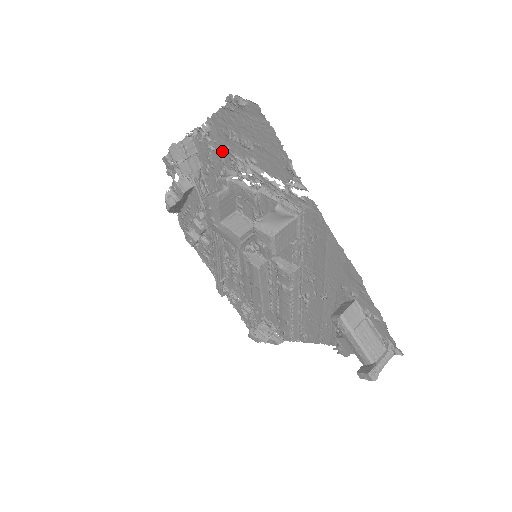
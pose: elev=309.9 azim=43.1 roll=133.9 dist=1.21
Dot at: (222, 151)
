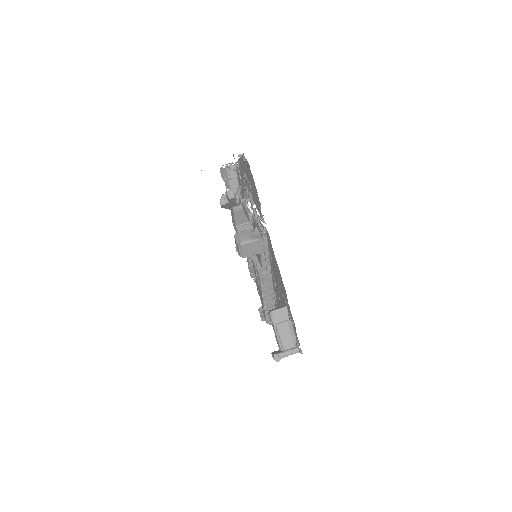
Dot at: (244, 182)
